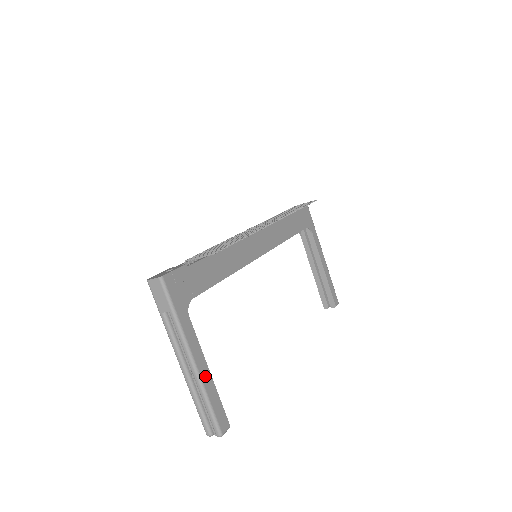
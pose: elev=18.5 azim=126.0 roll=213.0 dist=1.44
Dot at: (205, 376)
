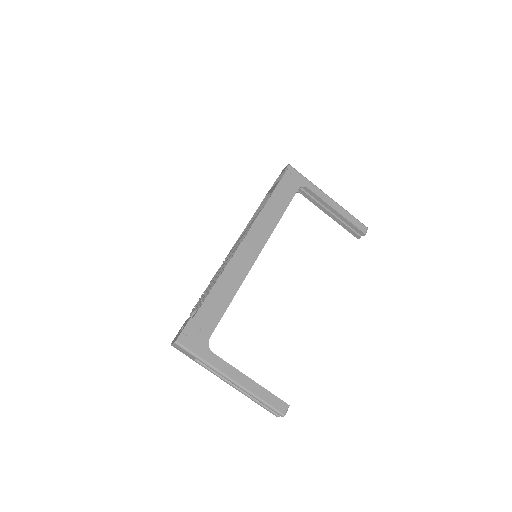
Dot at: (248, 385)
